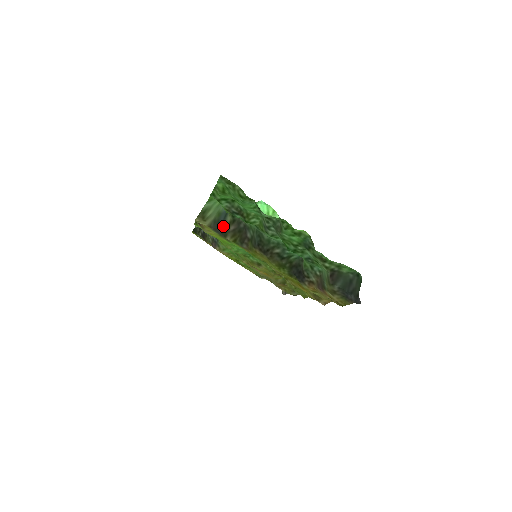
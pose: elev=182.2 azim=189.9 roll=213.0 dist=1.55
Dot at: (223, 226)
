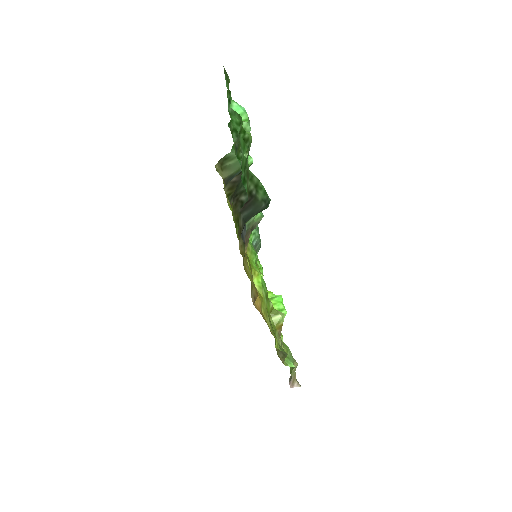
Dot at: occluded
